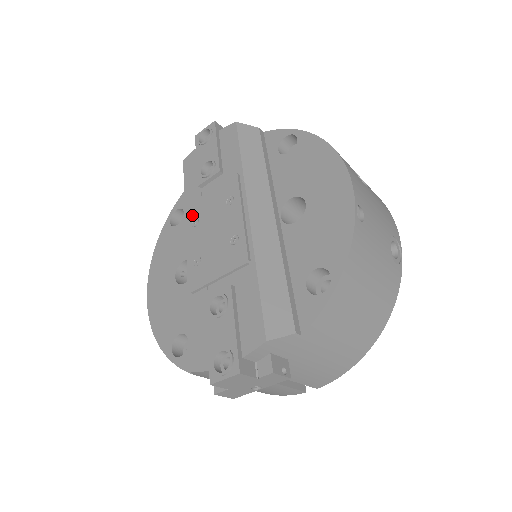
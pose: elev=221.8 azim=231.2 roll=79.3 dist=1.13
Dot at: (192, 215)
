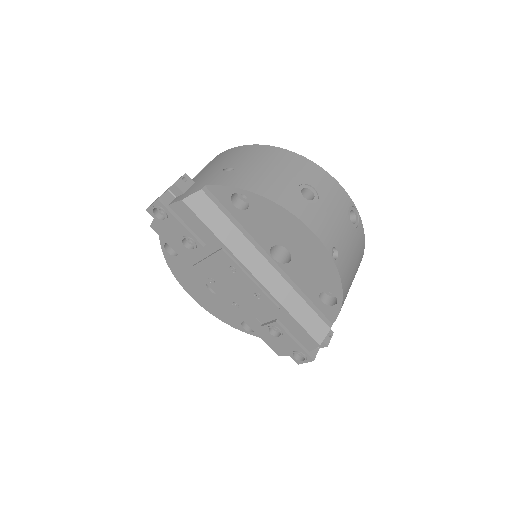
Dot at: (203, 275)
